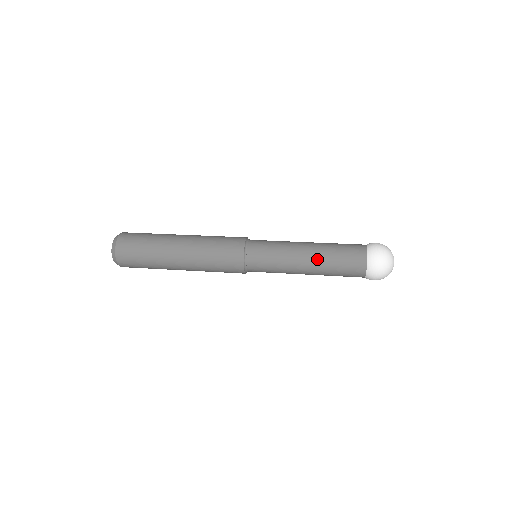
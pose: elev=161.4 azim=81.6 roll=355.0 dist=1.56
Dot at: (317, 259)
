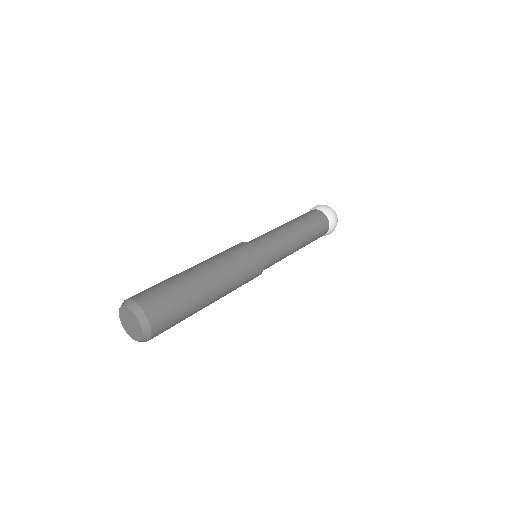
Dot at: (302, 228)
